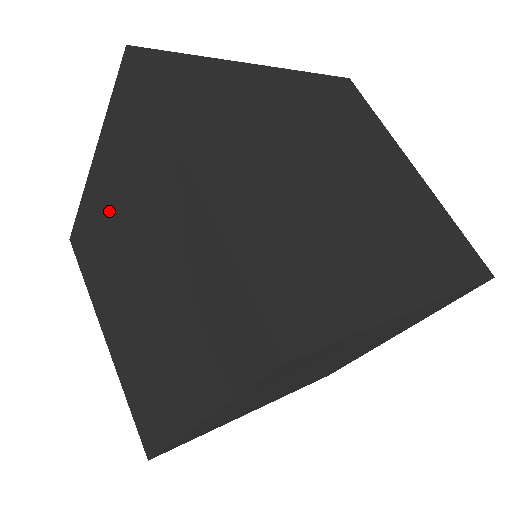
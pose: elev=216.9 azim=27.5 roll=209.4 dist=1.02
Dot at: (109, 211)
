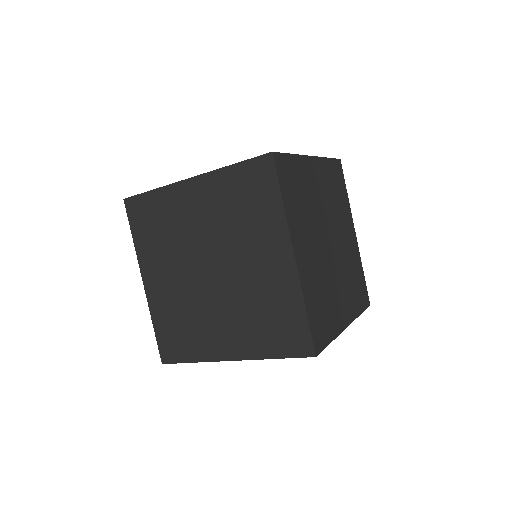
Dot at: (197, 218)
